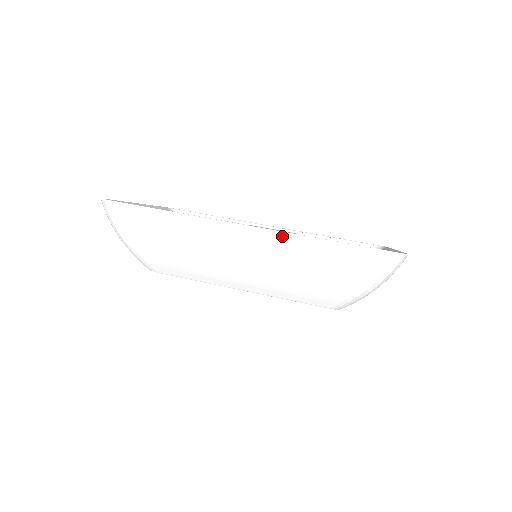
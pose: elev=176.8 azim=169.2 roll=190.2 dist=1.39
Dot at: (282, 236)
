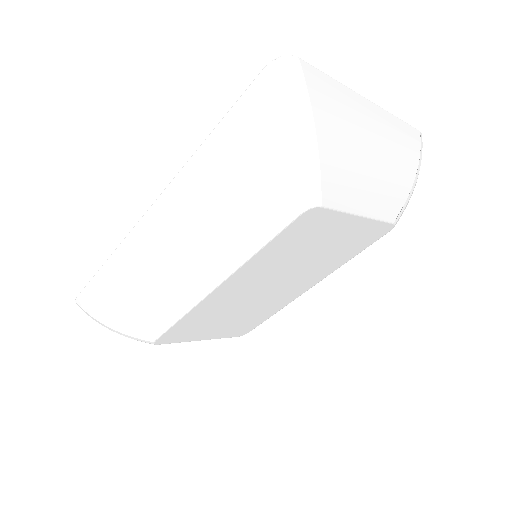
Dot at: (177, 181)
